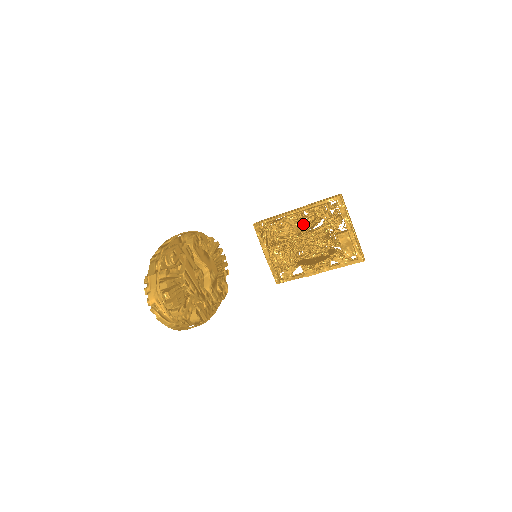
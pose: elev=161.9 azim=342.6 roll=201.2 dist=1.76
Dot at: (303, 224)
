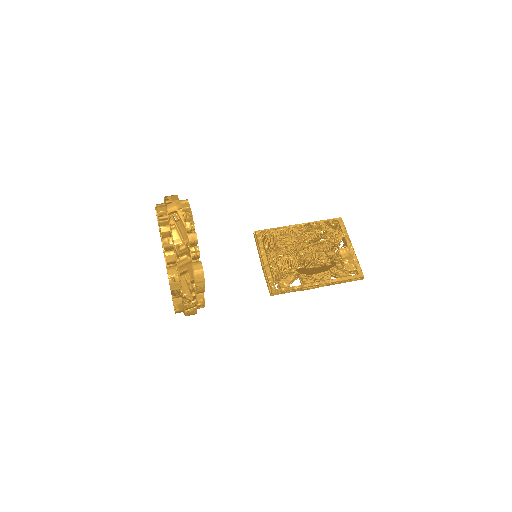
Dot at: (307, 234)
